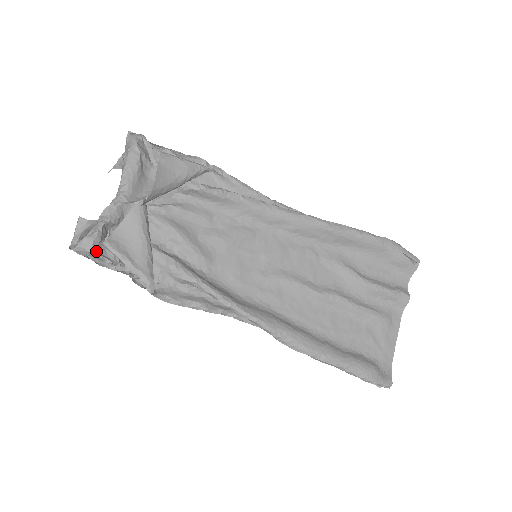
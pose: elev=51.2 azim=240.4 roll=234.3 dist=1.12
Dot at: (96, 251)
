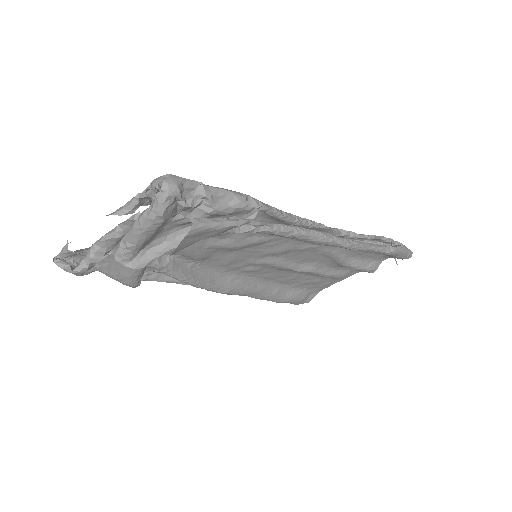
Dot at: occluded
